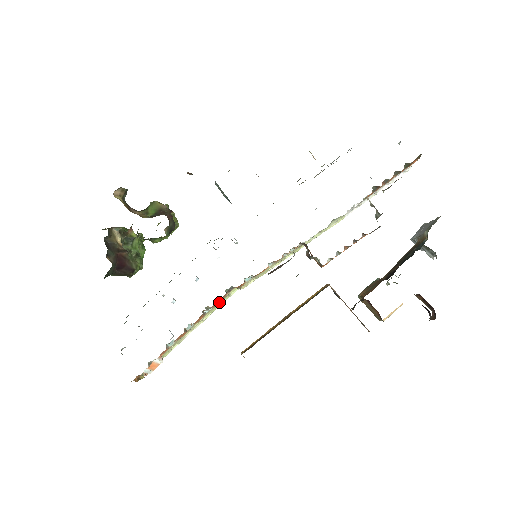
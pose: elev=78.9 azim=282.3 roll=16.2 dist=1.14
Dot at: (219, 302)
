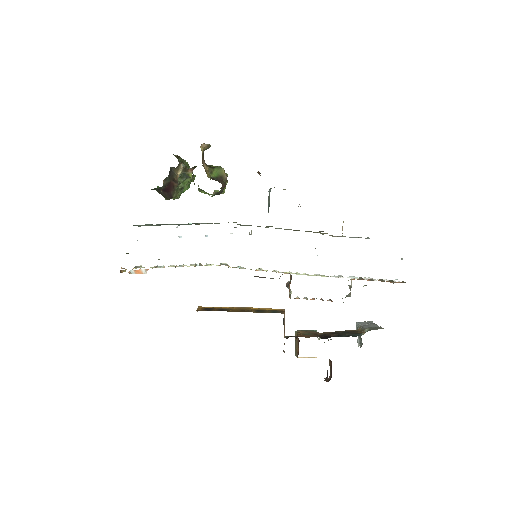
Dot at: (210, 264)
